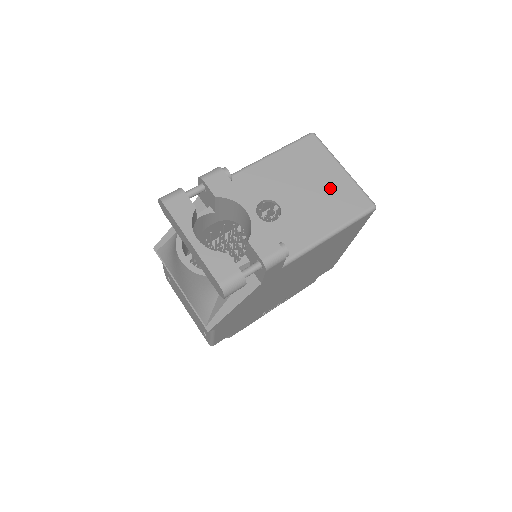
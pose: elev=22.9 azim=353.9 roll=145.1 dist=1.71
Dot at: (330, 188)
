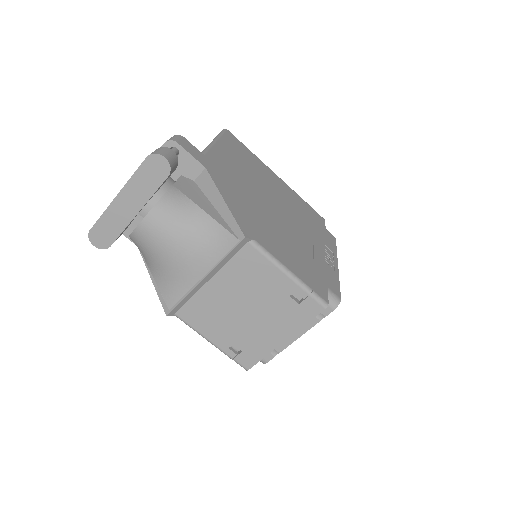
Dot at: occluded
